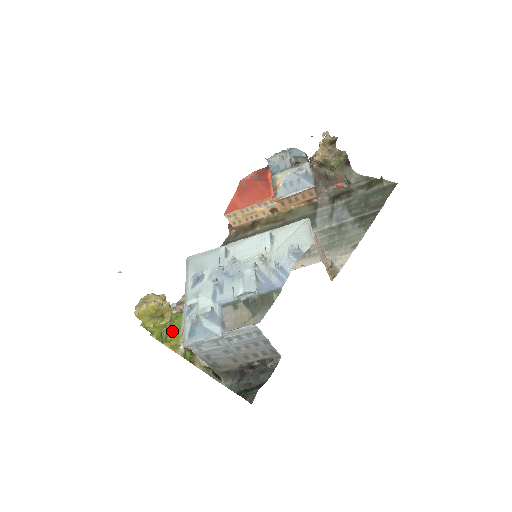
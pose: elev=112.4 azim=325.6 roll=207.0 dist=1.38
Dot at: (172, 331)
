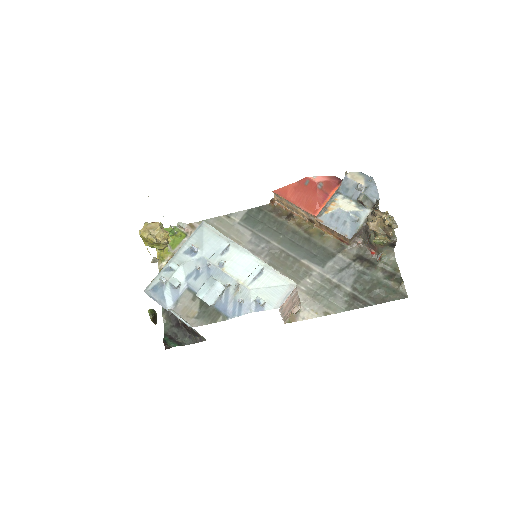
Dot at: (169, 244)
